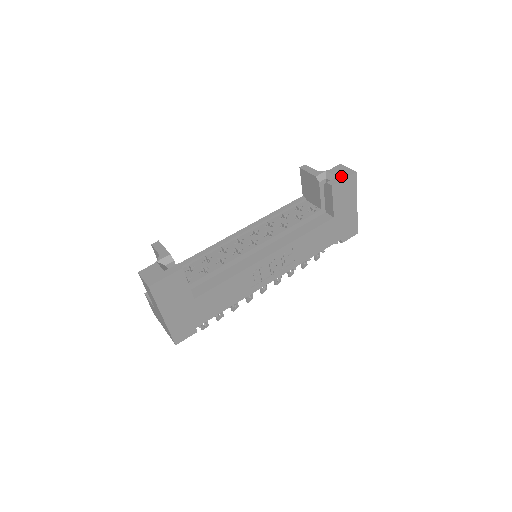
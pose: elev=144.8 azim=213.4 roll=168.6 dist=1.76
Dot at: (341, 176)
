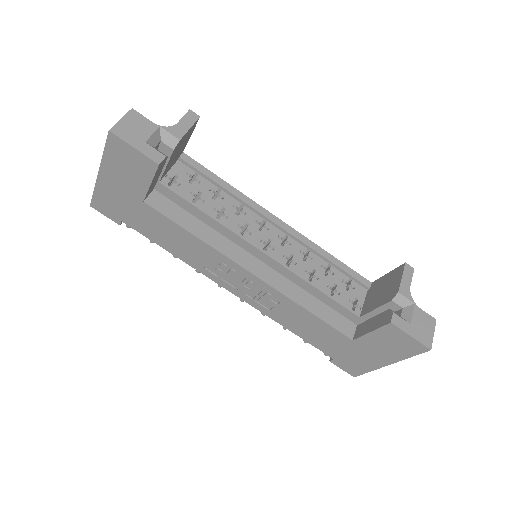
Dot at: (414, 329)
